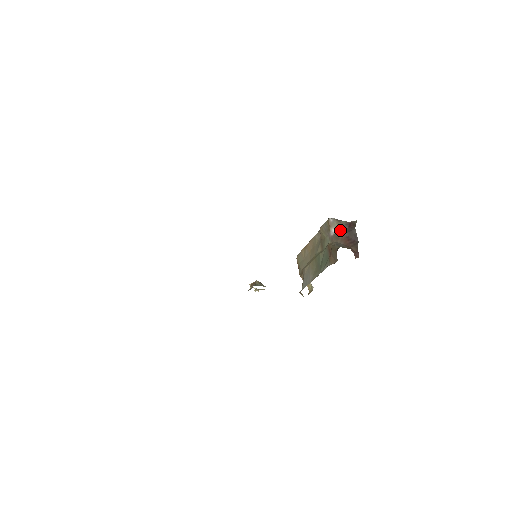
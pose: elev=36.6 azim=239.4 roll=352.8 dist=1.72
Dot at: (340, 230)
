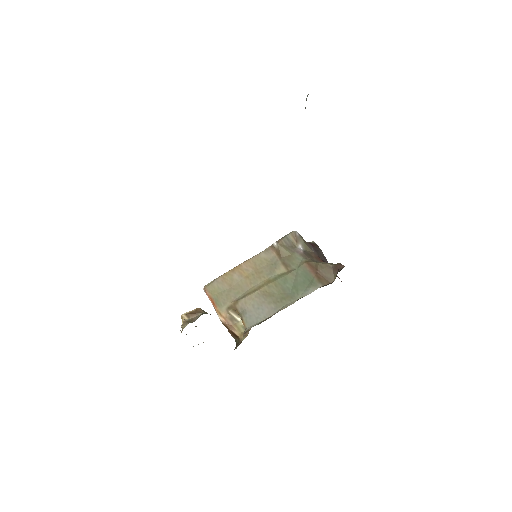
Dot at: (308, 247)
